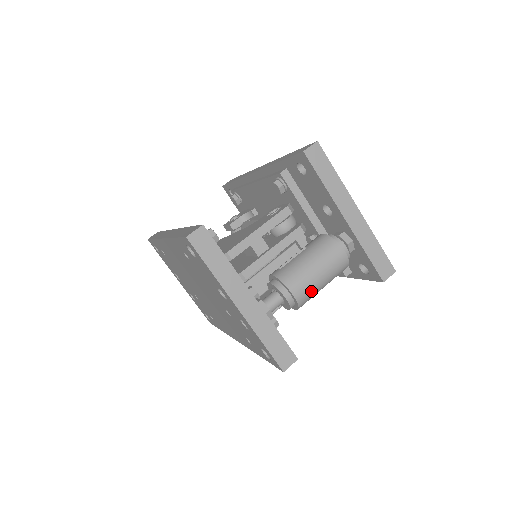
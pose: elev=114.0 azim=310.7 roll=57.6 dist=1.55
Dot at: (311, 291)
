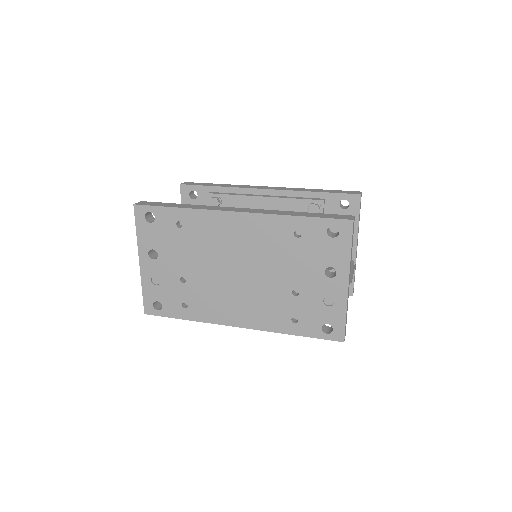
Dot at: occluded
